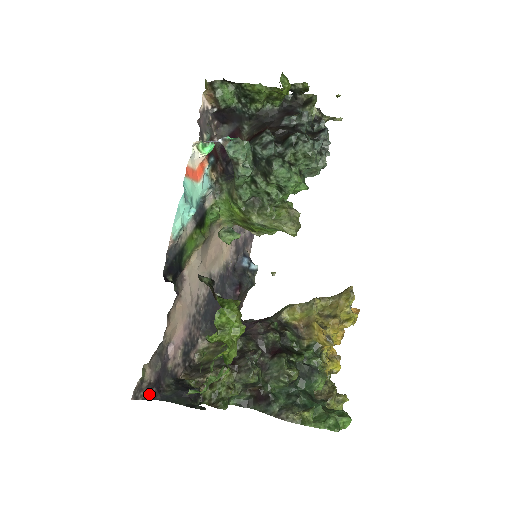
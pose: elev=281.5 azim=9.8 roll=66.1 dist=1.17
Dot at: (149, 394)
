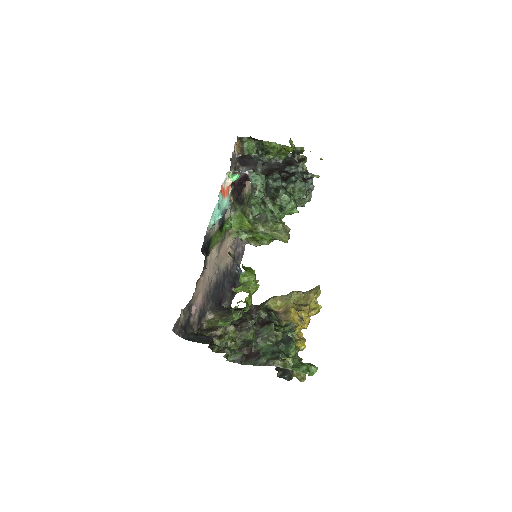
Dot at: (180, 333)
